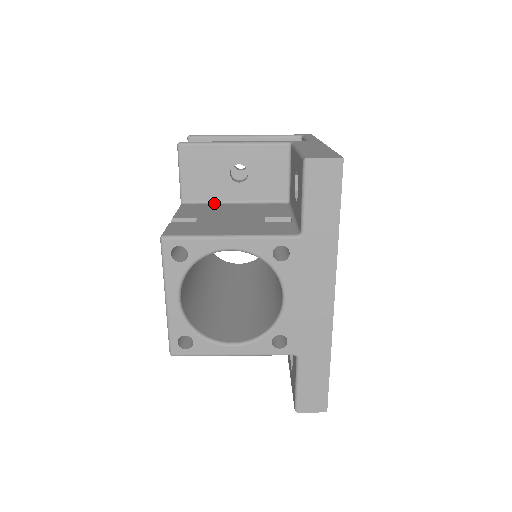
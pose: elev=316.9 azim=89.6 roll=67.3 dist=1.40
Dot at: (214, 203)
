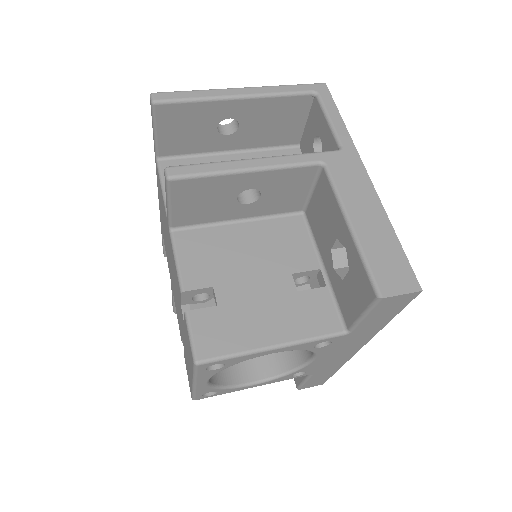
Dot at: (213, 225)
